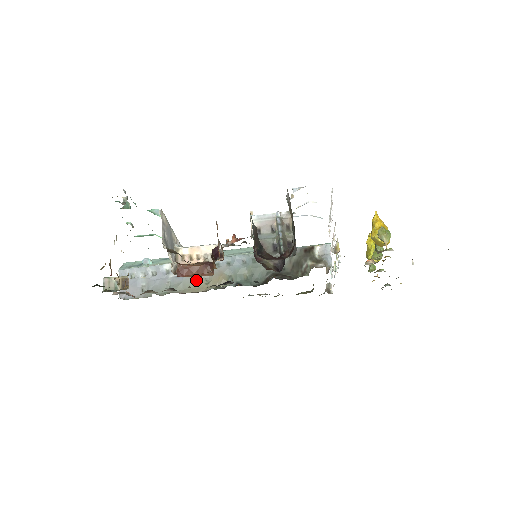
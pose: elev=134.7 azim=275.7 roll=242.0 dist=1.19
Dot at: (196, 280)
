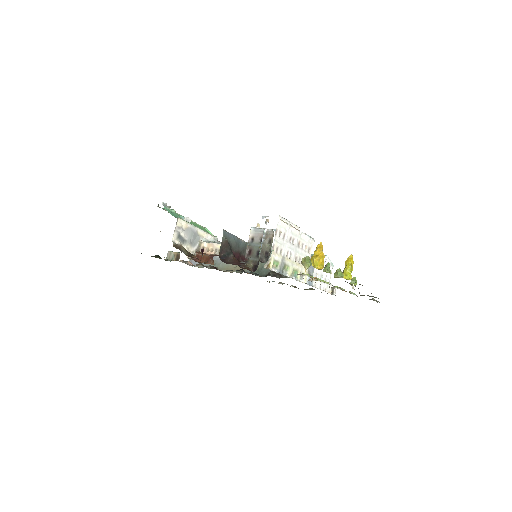
Dot at: occluded
